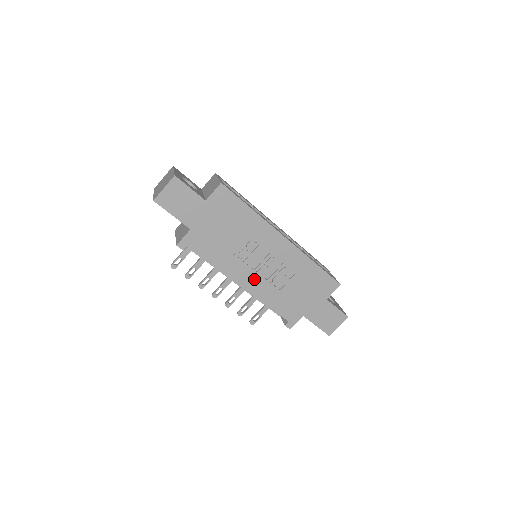
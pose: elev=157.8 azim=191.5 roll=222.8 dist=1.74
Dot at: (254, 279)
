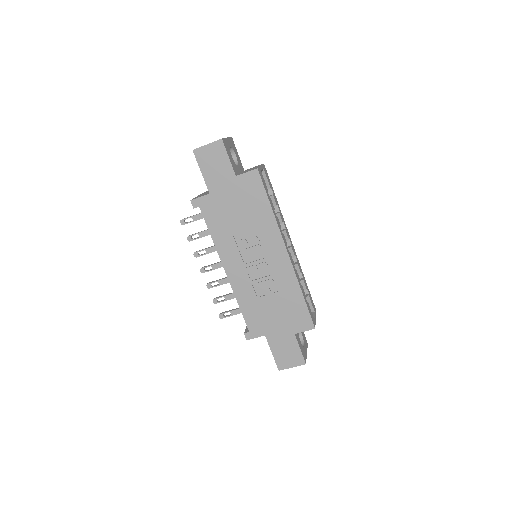
Dot at: (240, 272)
